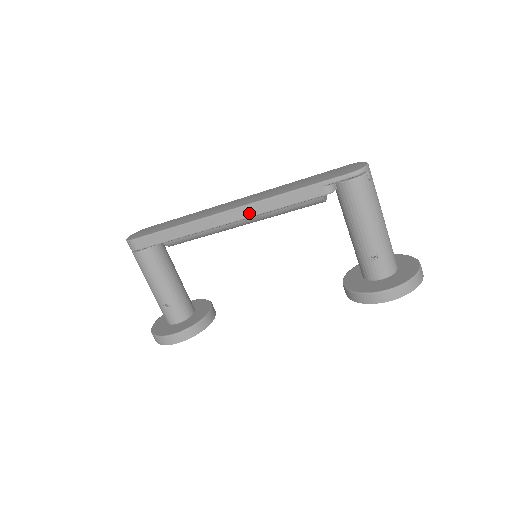
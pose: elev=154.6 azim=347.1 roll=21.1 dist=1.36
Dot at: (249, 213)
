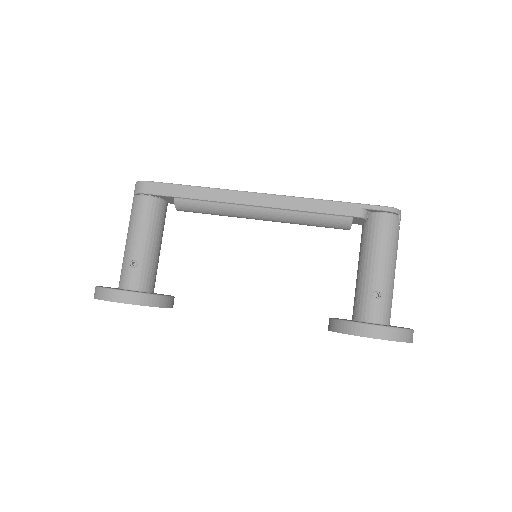
Dot at: (278, 203)
